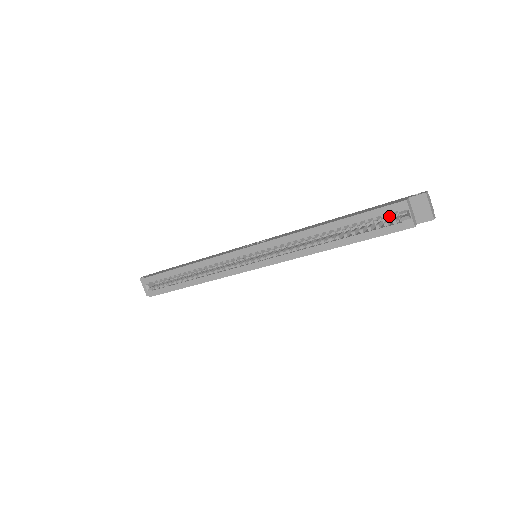
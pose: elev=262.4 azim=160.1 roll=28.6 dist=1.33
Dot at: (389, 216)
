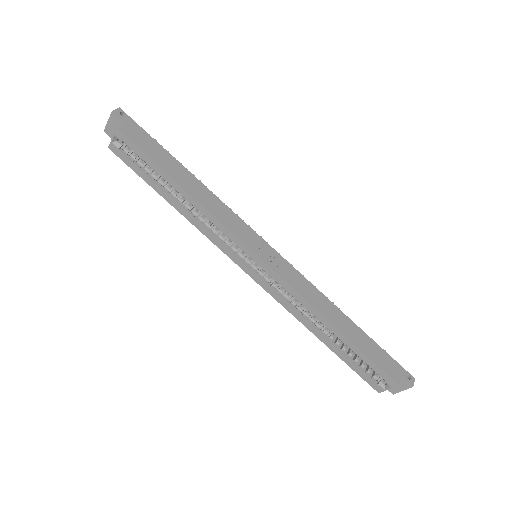
Dot at: occluded
